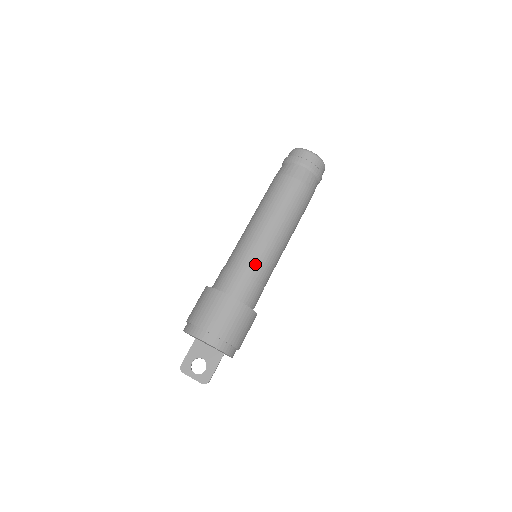
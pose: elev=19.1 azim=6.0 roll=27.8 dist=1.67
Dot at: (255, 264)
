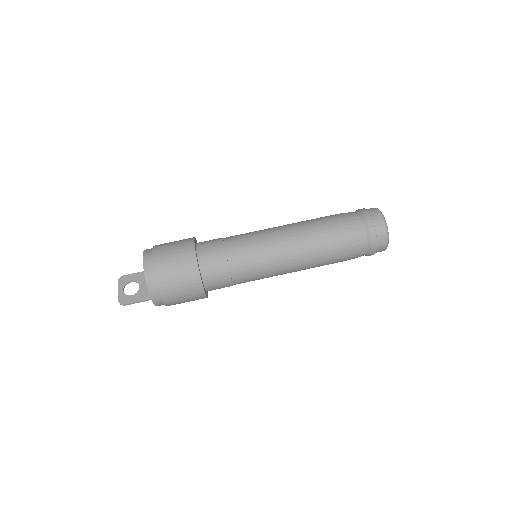
Dot at: (241, 253)
